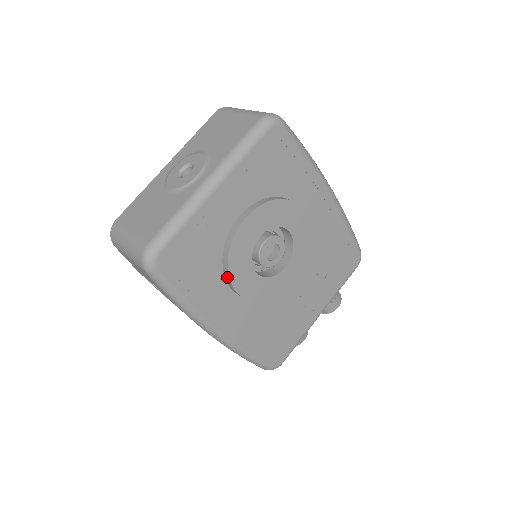
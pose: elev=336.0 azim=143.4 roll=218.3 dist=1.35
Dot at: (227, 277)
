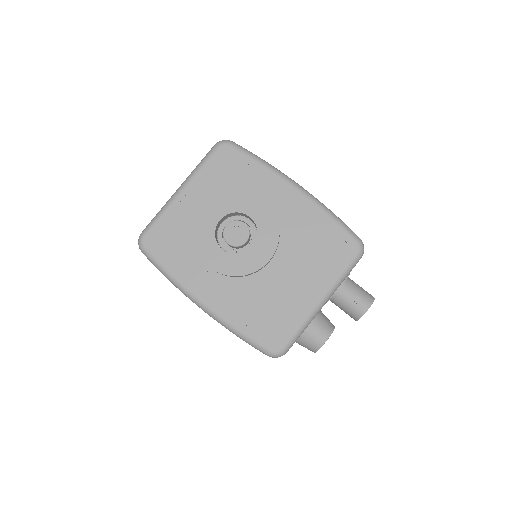
Dot at: (198, 253)
